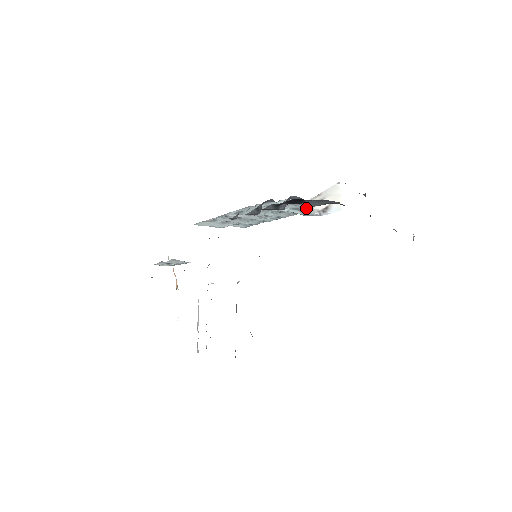
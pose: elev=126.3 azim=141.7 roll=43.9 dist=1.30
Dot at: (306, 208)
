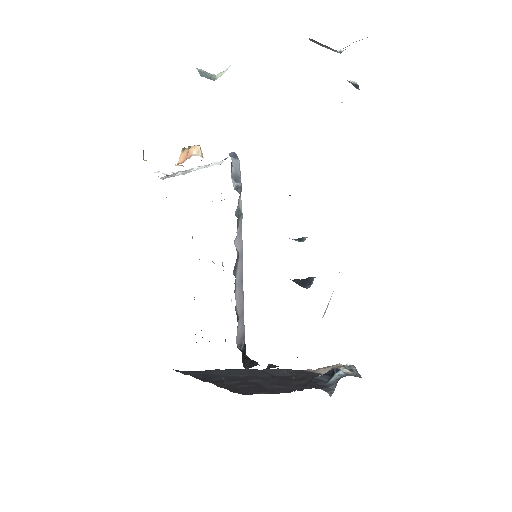
Dot at: occluded
